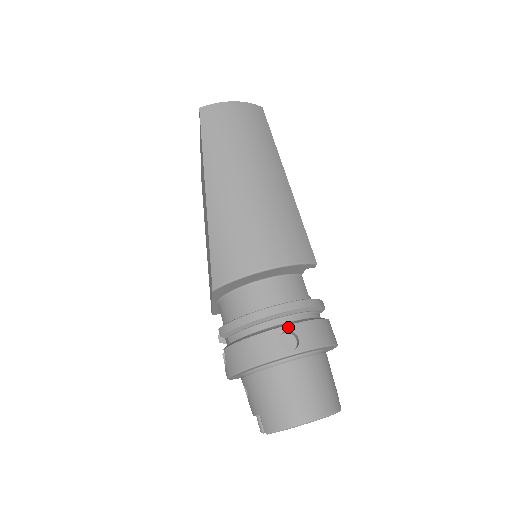
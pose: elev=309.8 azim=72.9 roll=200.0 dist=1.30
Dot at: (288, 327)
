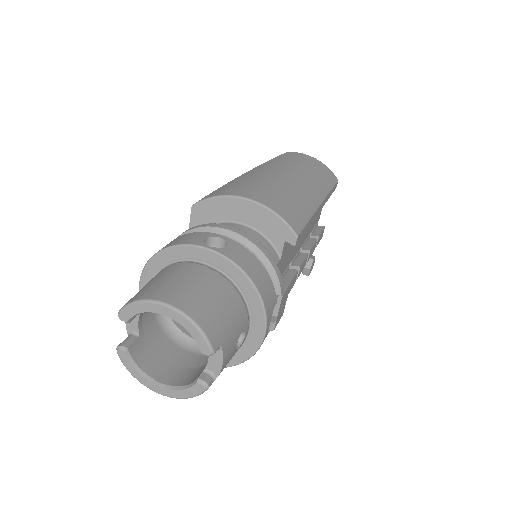
Dot at: (225, 237)
